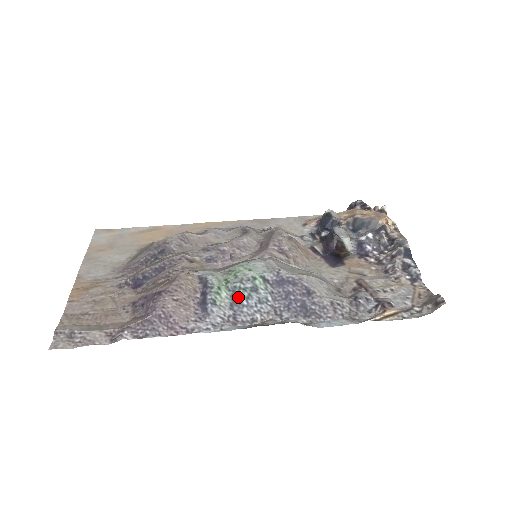
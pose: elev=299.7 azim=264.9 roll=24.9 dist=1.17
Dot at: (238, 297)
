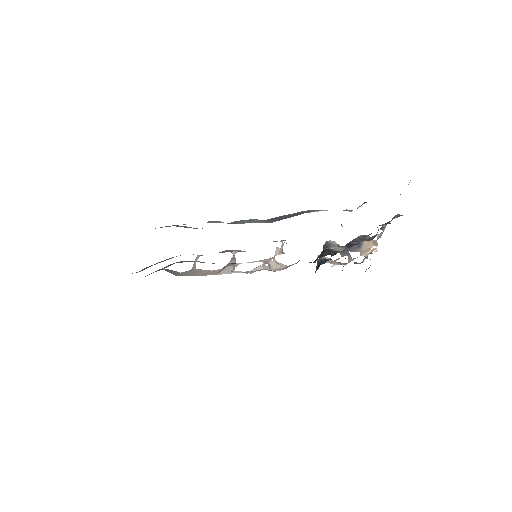
Dot at: (235, 222)
